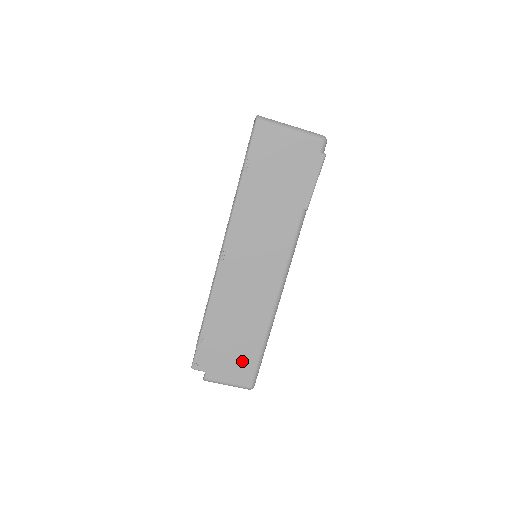
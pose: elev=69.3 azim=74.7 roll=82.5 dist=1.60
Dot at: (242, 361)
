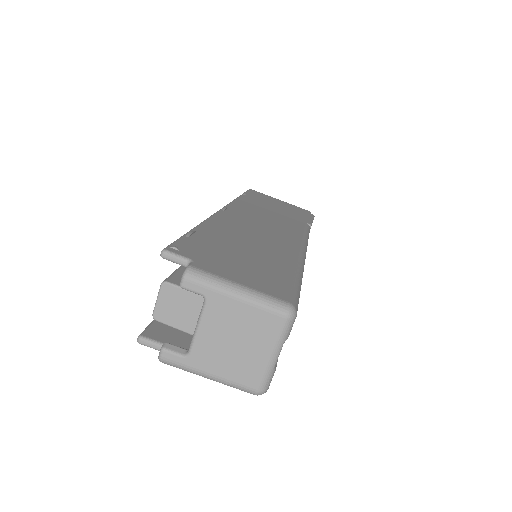
Dot at: (264, 273)
